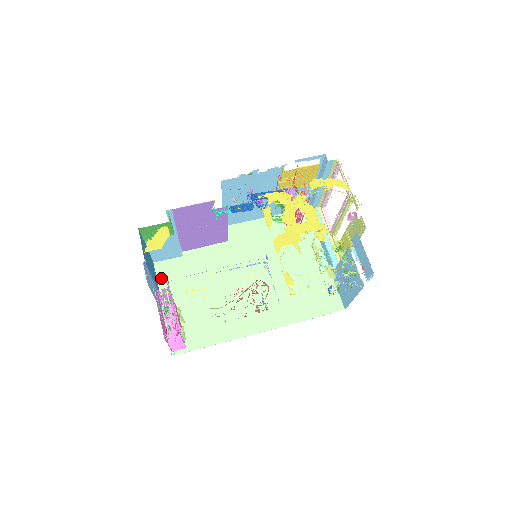
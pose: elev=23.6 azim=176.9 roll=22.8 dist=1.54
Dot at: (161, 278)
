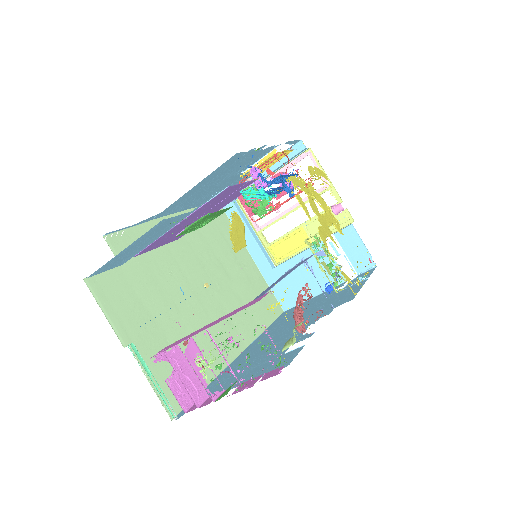
Dot at: (107, 303)
